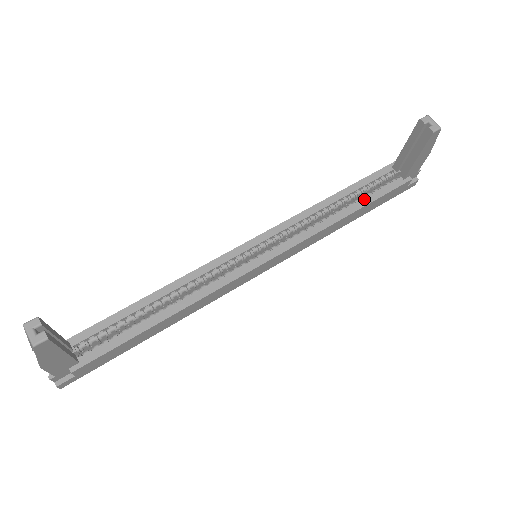
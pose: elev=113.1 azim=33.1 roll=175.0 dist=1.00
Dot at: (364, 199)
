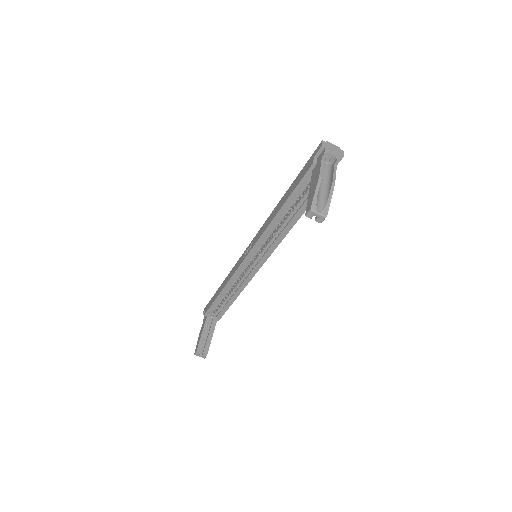
Dot at: (302, 207)
